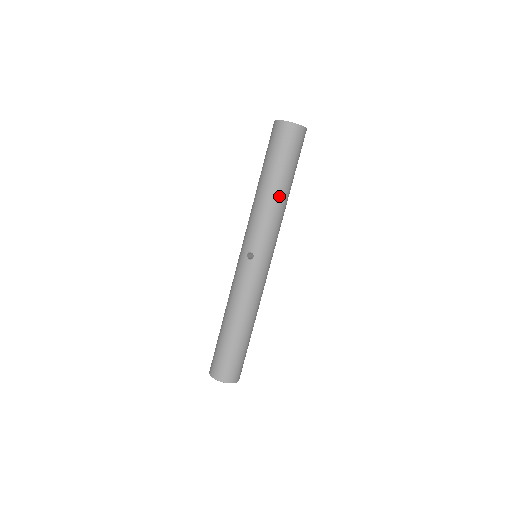
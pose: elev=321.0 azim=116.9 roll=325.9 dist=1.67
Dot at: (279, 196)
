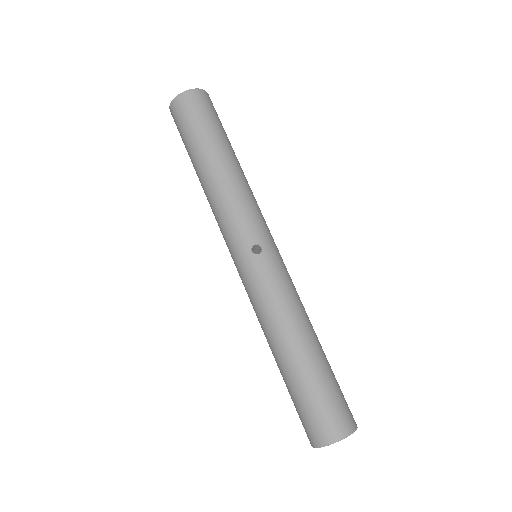
Dot at: (237, 167)
